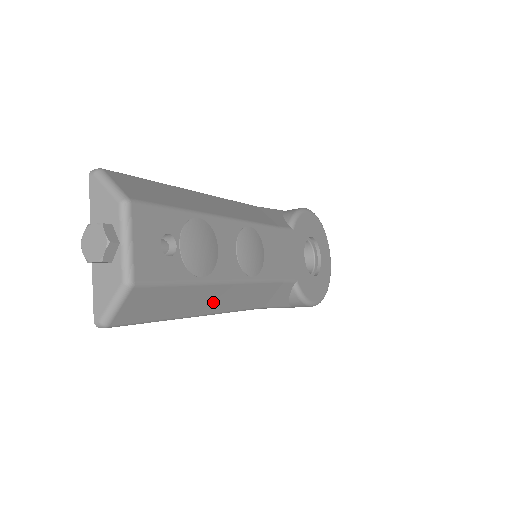
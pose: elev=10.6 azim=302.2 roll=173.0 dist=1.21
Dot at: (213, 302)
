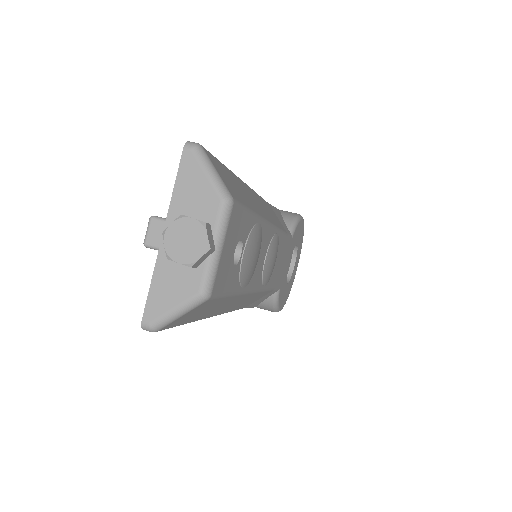
Dot at: (228, 307)
